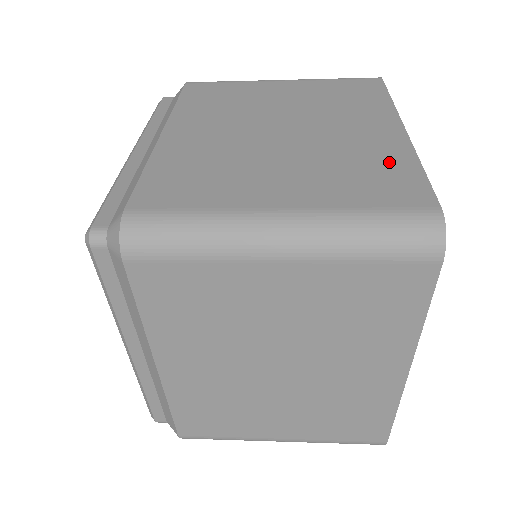
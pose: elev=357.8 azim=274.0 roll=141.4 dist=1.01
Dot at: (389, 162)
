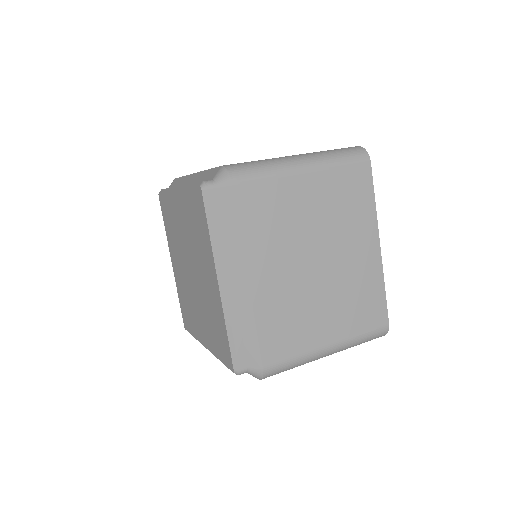
Dot at: occluded
